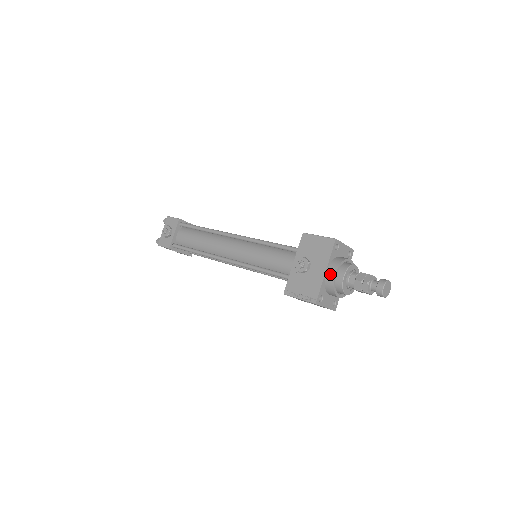
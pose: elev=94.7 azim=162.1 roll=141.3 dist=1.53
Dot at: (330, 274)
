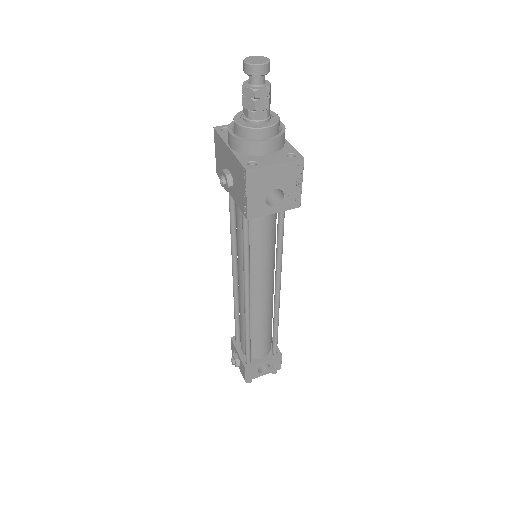
Dot at: (230, 141)
